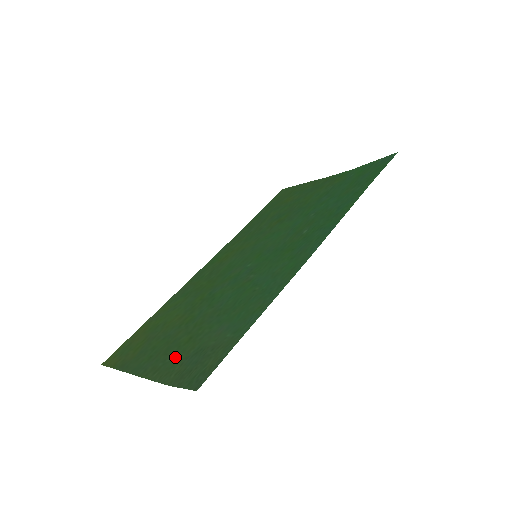
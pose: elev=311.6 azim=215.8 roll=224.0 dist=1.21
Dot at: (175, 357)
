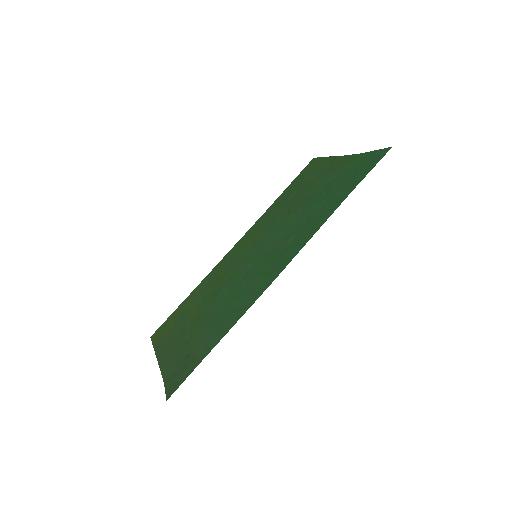
Dot at: (177, 355)
